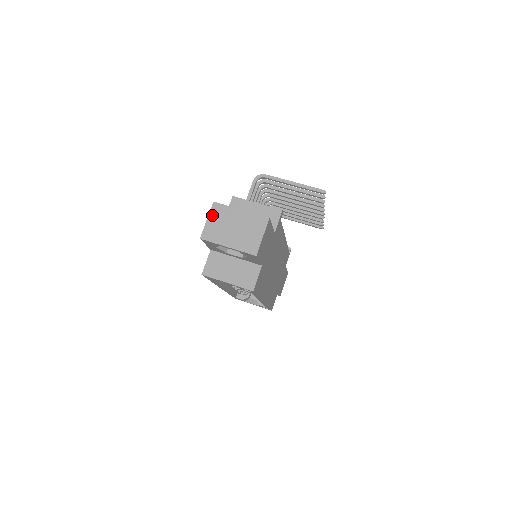
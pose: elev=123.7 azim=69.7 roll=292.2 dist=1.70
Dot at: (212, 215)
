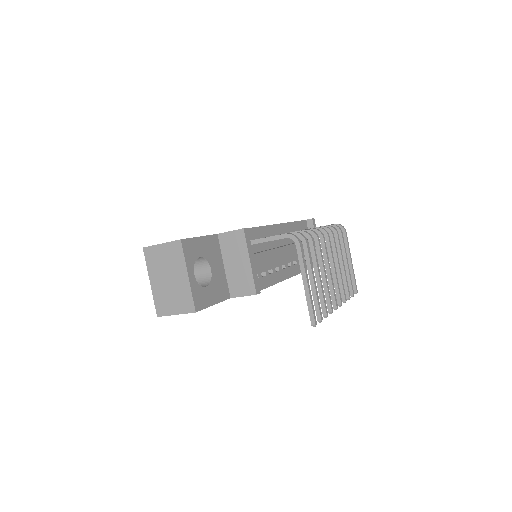
Dot at: (168, 246)
